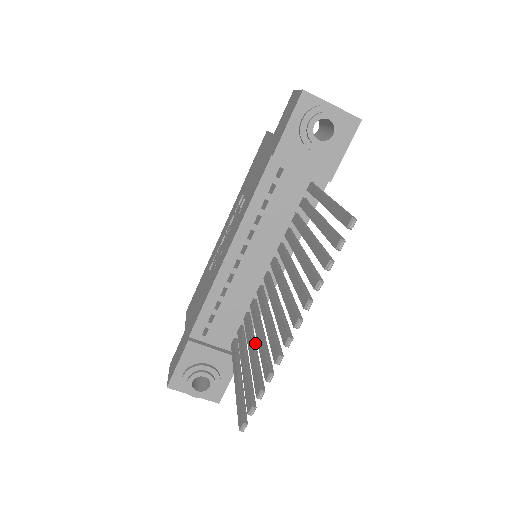
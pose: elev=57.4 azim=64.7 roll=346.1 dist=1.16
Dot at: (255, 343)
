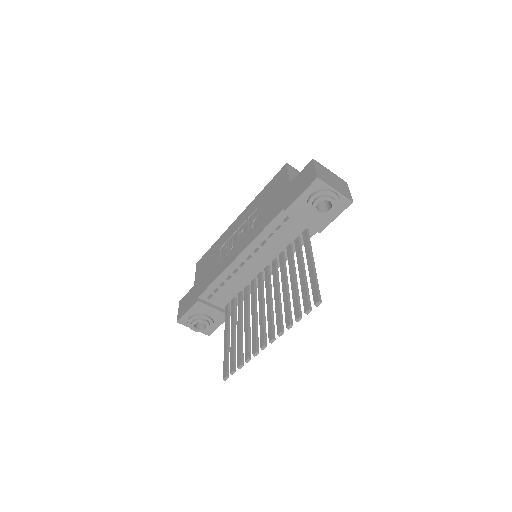
Dot at: occluded
